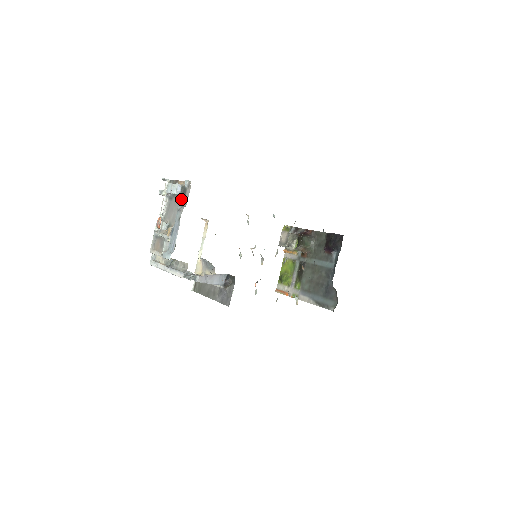
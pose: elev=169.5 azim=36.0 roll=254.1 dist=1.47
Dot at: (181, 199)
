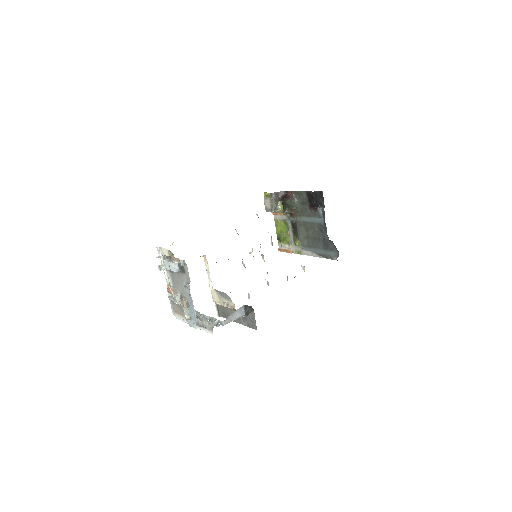
Dot at: (182, 275)
